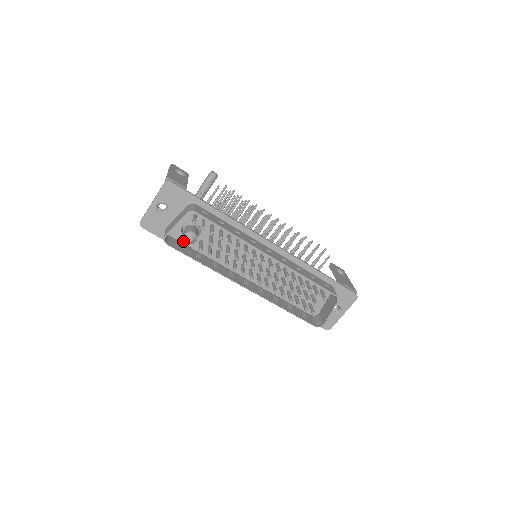
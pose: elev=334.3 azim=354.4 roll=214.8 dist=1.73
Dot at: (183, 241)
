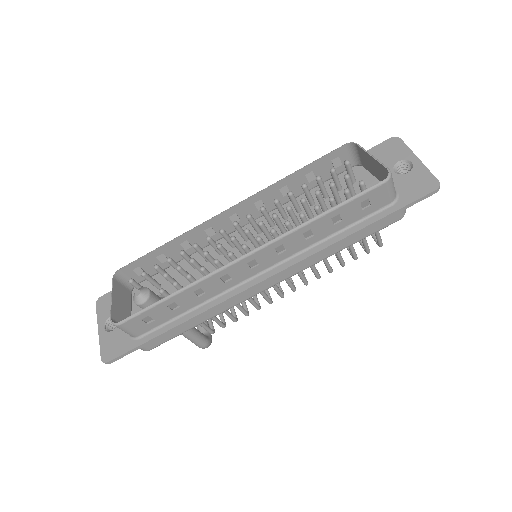
Dot at: (159, 325)
